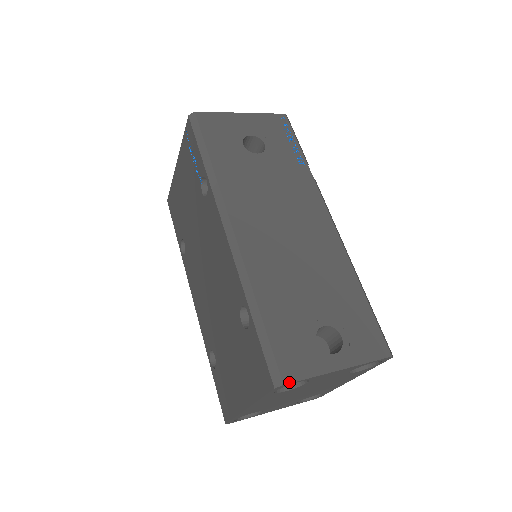
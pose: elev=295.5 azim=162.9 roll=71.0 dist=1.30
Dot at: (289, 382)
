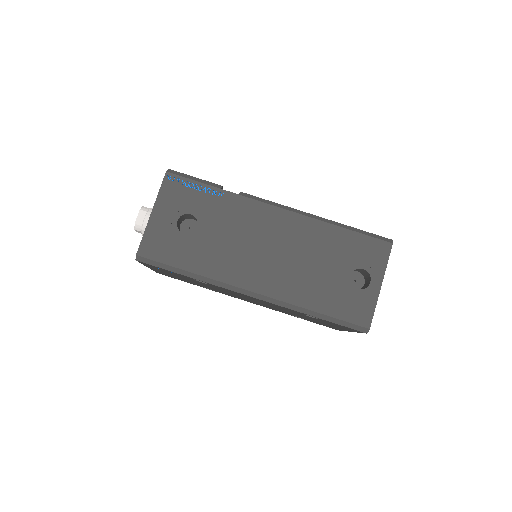
Dot at: (370, 325)
